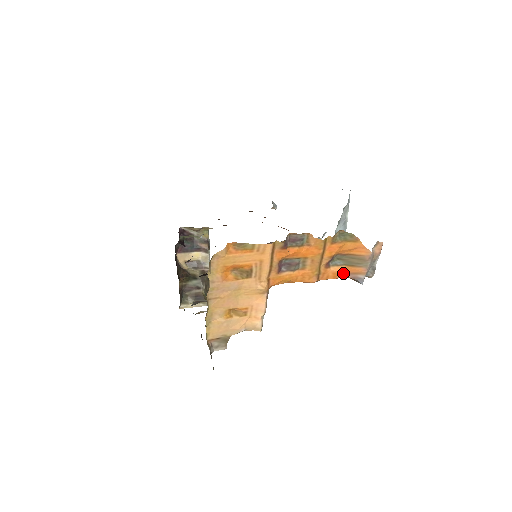
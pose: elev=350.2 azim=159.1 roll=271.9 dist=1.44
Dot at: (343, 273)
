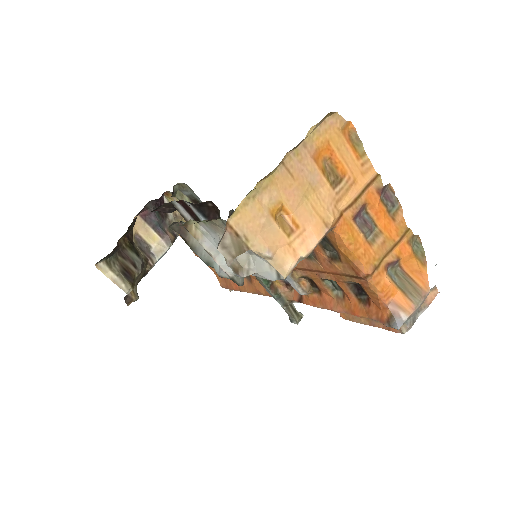
Dot at: (390, 296)
